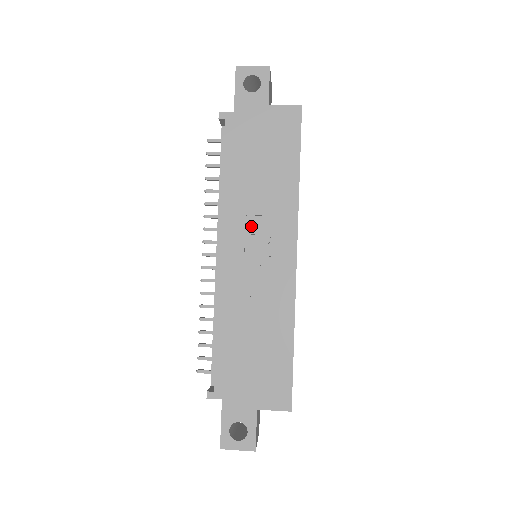
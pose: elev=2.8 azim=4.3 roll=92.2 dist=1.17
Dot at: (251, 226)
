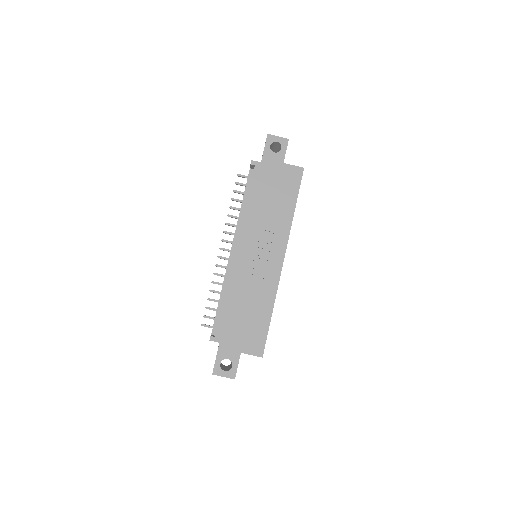
Dot at: (259, 236)
